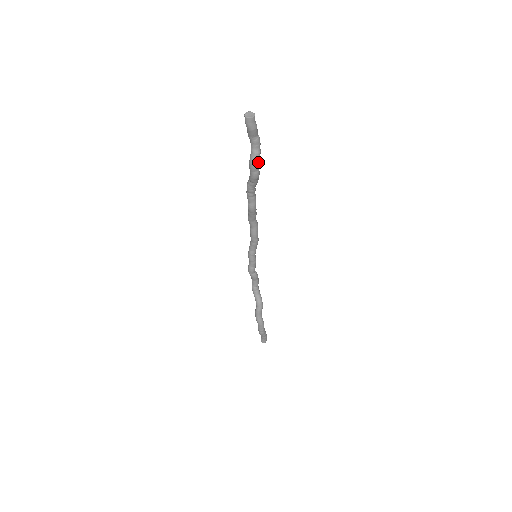
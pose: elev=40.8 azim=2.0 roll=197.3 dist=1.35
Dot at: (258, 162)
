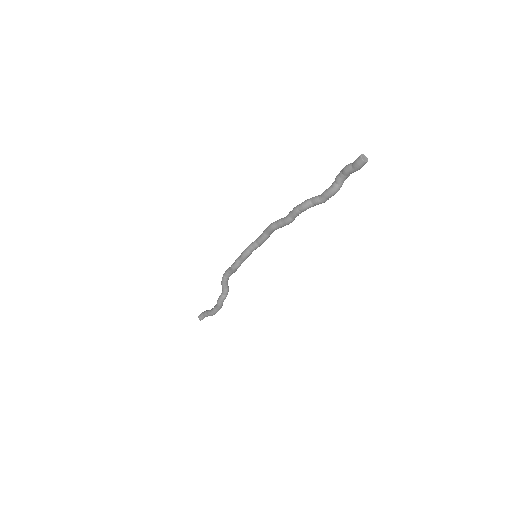
Dot at: (337, 191)
